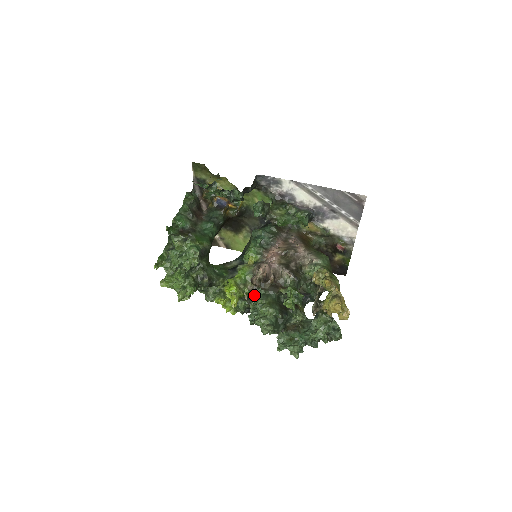
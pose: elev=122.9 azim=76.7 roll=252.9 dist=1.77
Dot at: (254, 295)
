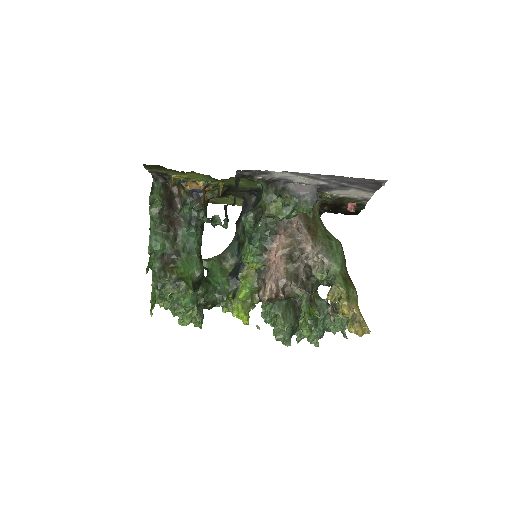
Dot at: occluded
